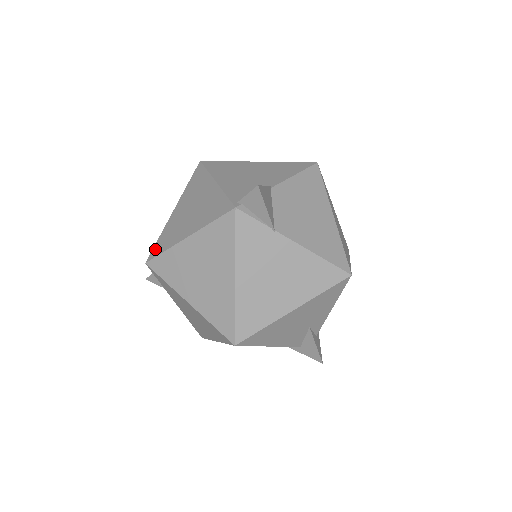
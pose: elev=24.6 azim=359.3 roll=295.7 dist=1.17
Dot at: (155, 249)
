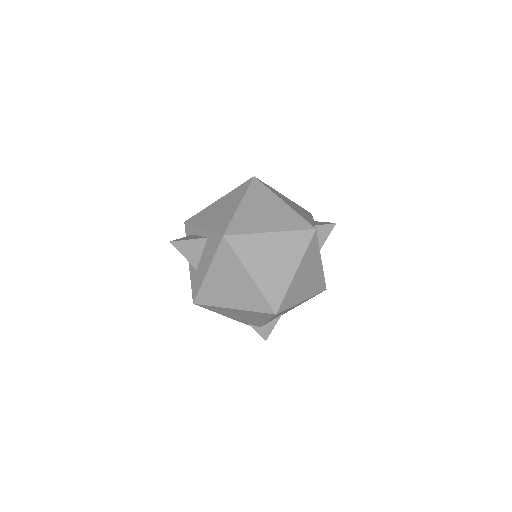
Dot at: (232, 228)
